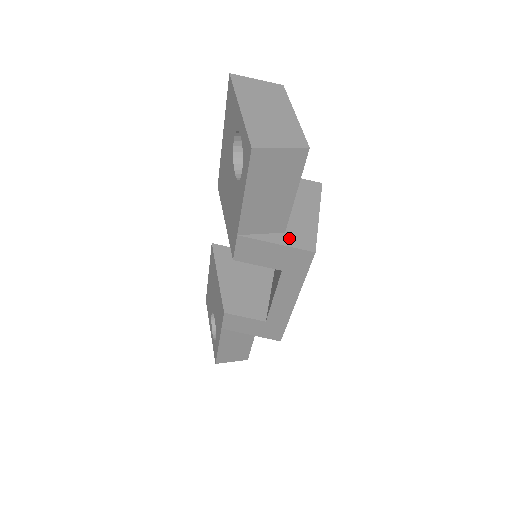
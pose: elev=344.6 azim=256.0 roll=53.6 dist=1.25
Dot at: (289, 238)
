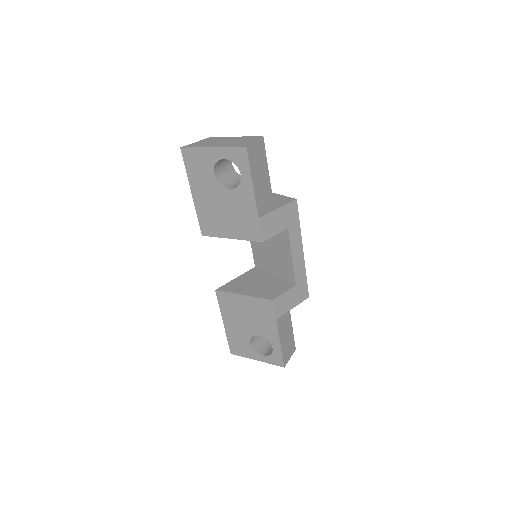
Dot at: (279, 204)
